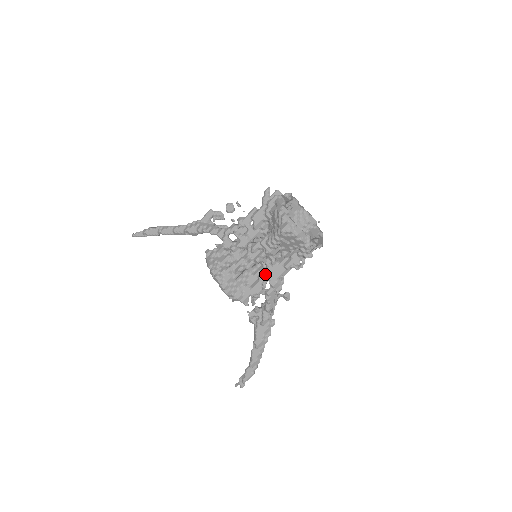
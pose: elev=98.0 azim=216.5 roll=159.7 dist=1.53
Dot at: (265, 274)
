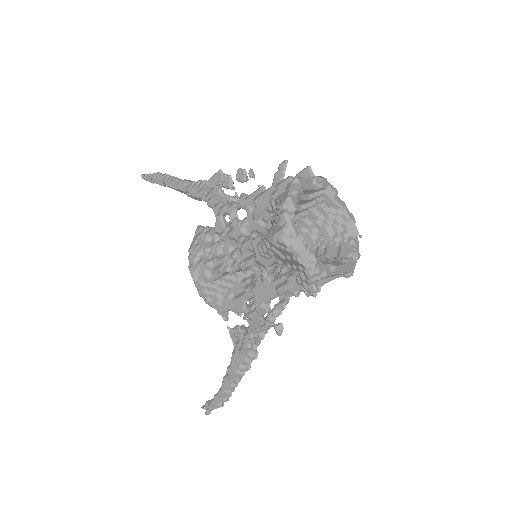
Dot at: (251, 289)
